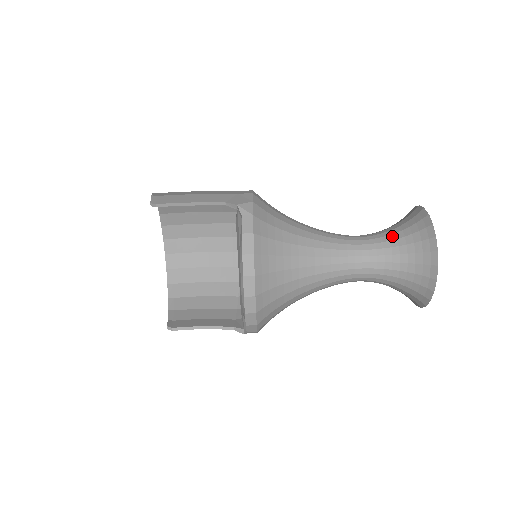
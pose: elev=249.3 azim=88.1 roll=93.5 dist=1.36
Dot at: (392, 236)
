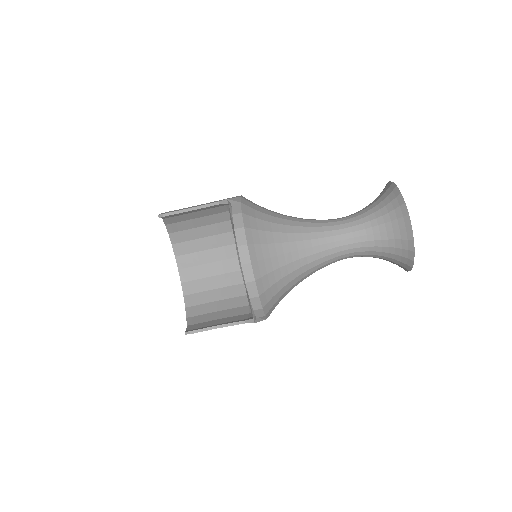
Dot at: (367, 208)
